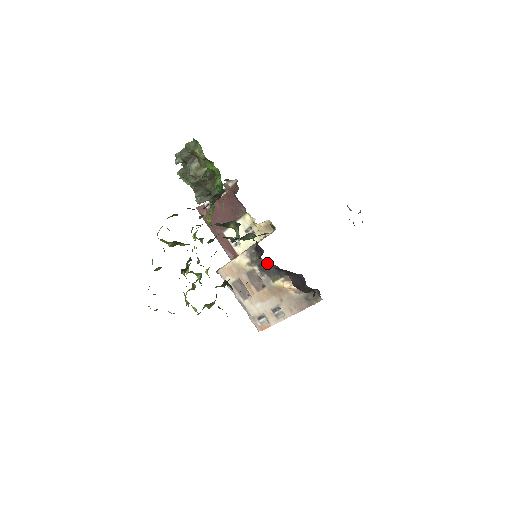
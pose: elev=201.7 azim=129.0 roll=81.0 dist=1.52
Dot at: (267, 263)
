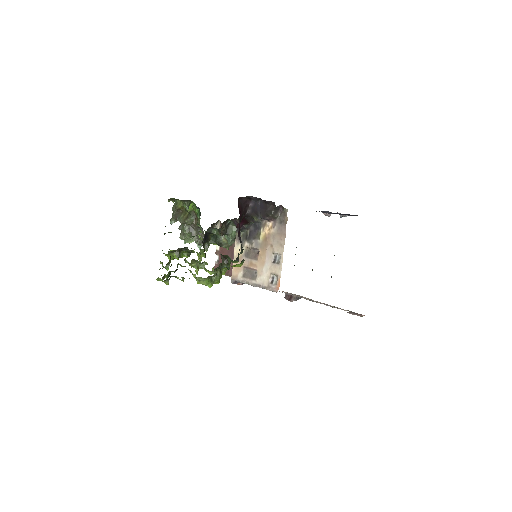
Dot at: (245, 226)
